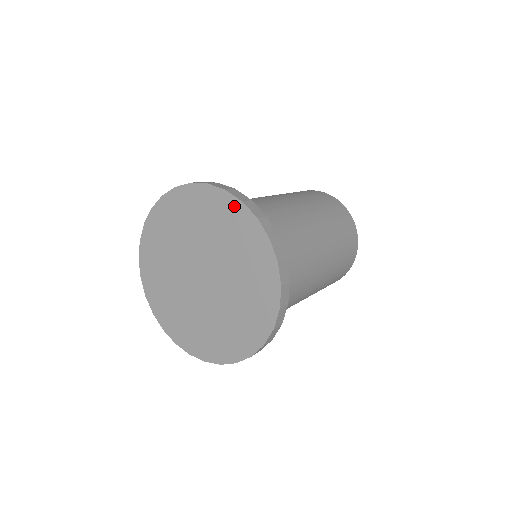
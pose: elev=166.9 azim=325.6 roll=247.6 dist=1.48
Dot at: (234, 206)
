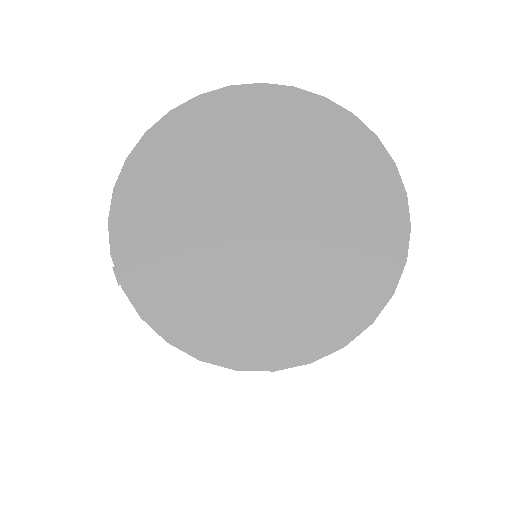
Dot at: (224, 99)
